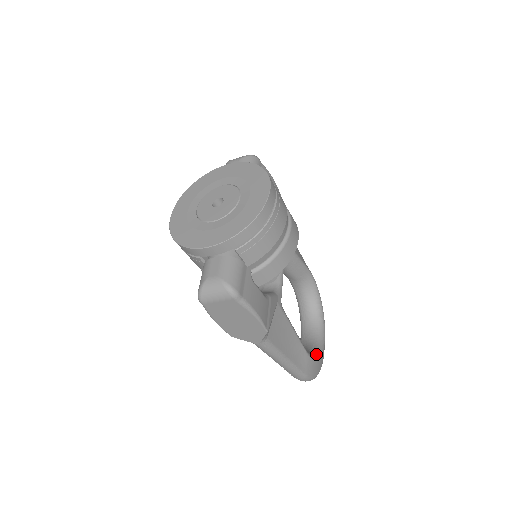
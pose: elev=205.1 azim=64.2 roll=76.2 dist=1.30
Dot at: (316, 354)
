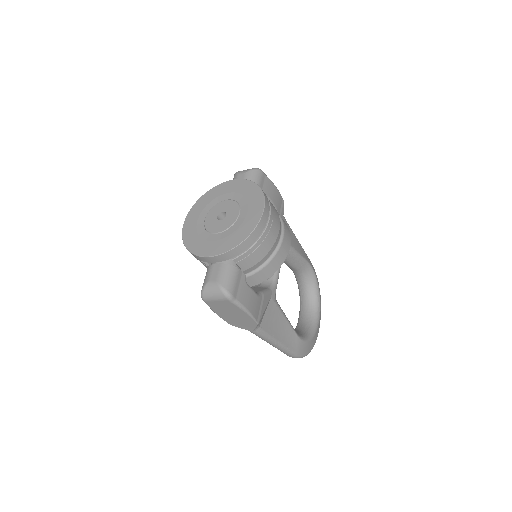
Dot at: (308, 336)
